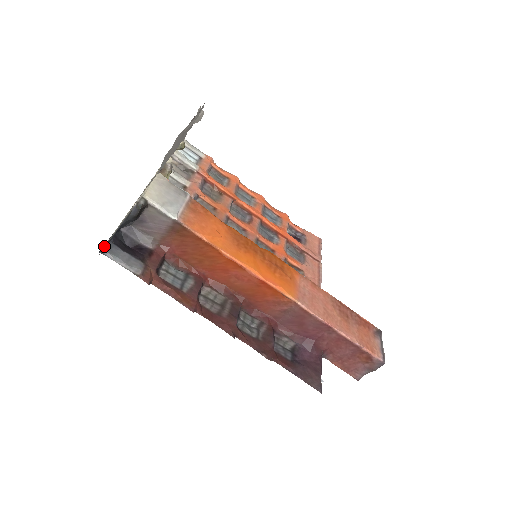
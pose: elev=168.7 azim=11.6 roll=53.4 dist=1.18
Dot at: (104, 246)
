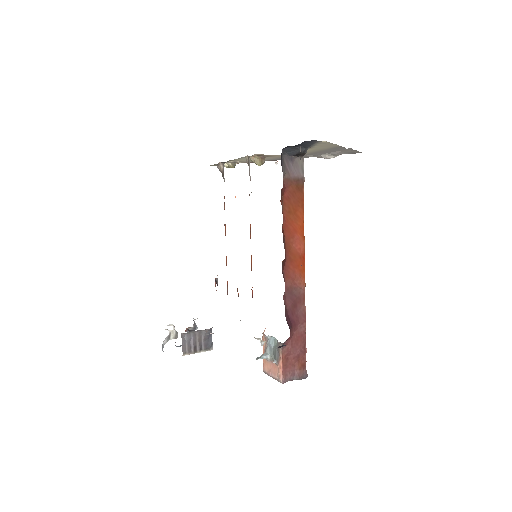
Dot at: (319, 141)
